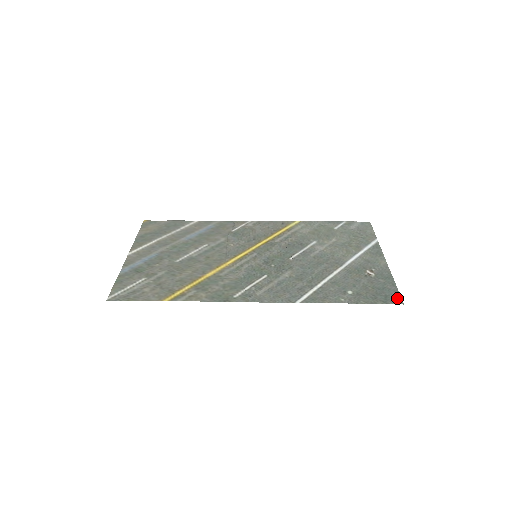
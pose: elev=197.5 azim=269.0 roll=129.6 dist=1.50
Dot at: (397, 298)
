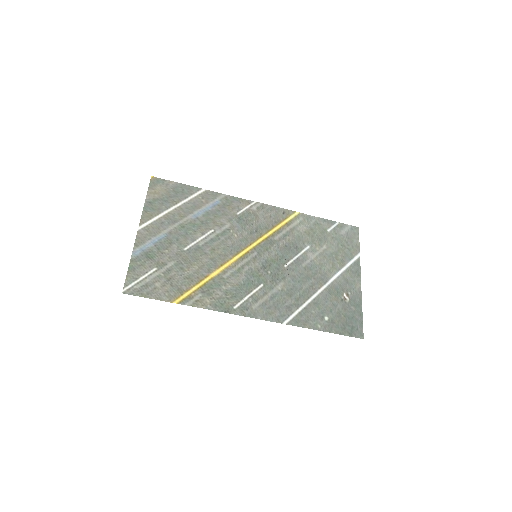
Dot at: (360, 331)
